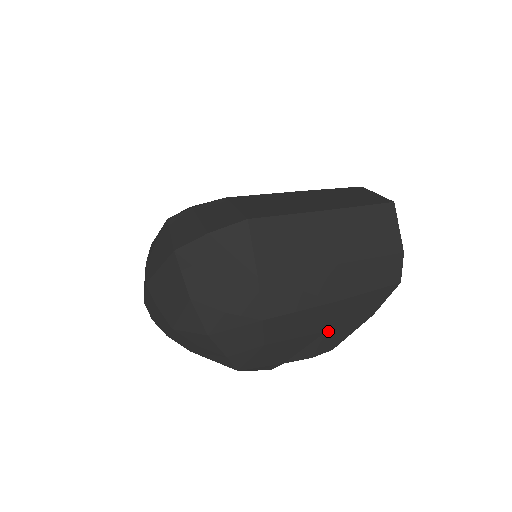
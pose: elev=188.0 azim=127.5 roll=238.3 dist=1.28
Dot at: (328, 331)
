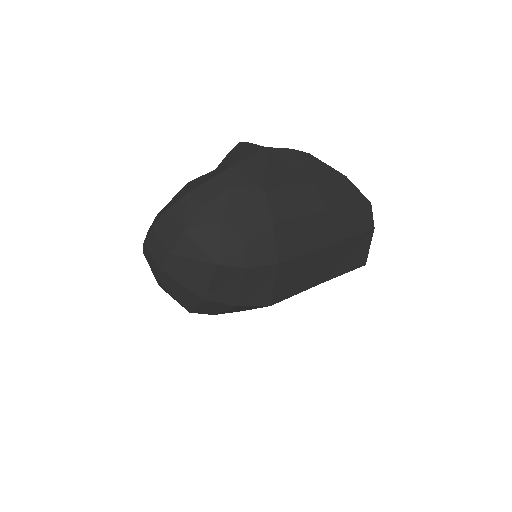
Dot at: occluded
